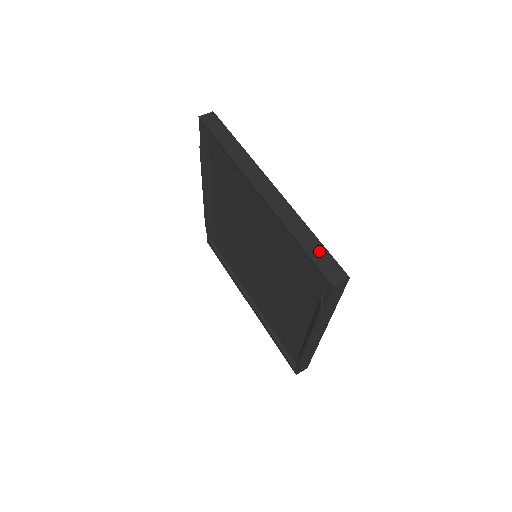
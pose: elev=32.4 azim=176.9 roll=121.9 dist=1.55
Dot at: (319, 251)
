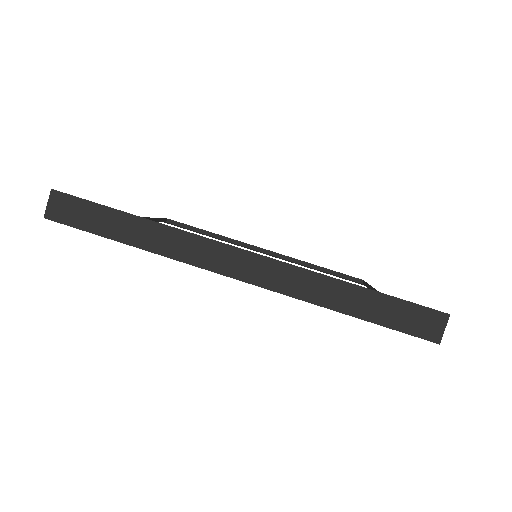
Dot at: (385, 307)
